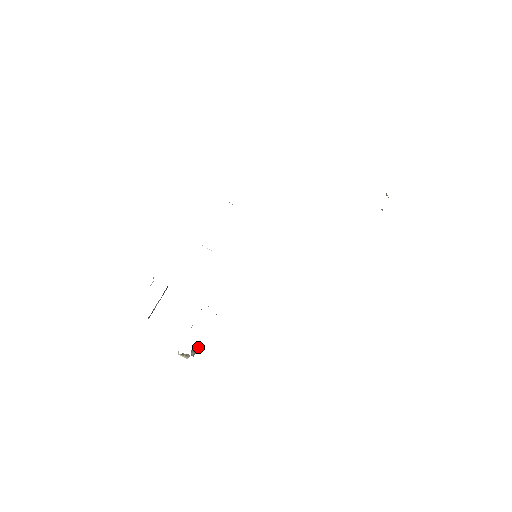
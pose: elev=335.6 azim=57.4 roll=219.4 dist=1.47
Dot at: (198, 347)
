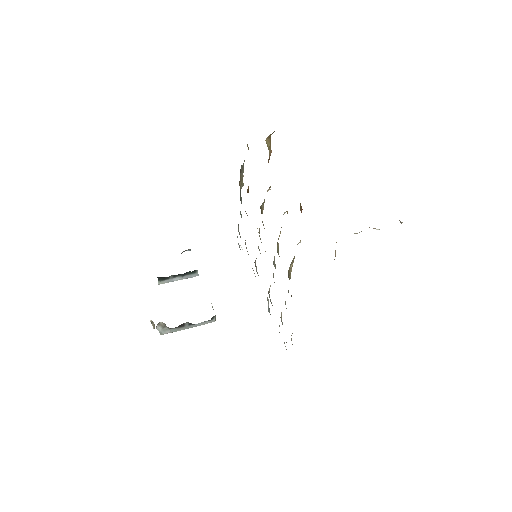
Dot at: (171, 329)
